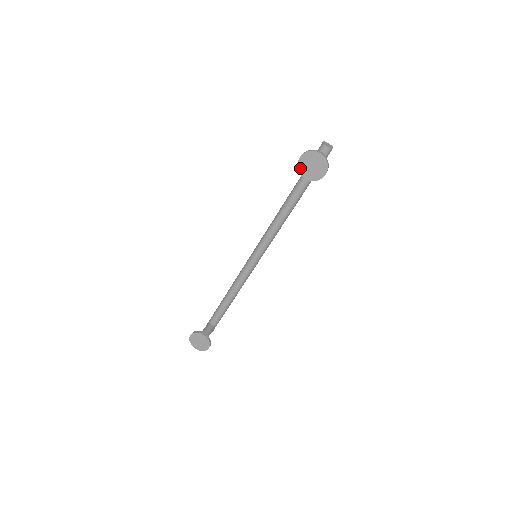
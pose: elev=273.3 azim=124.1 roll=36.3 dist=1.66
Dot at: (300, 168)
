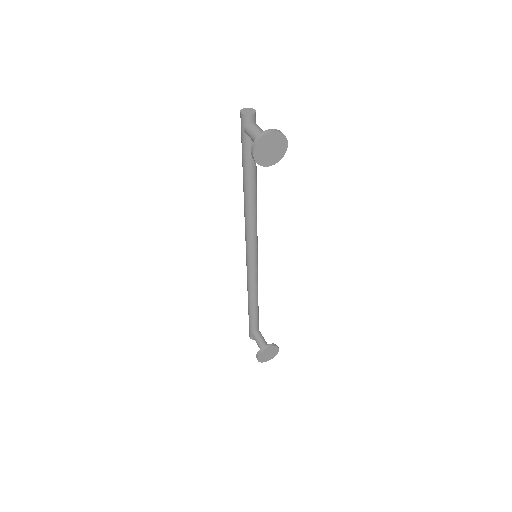
Dot at: (260, 162)
